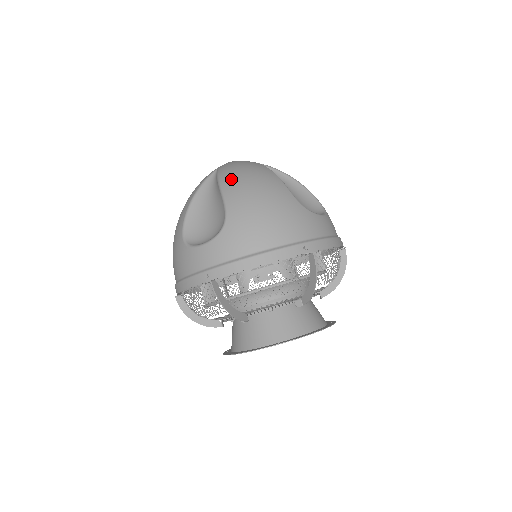
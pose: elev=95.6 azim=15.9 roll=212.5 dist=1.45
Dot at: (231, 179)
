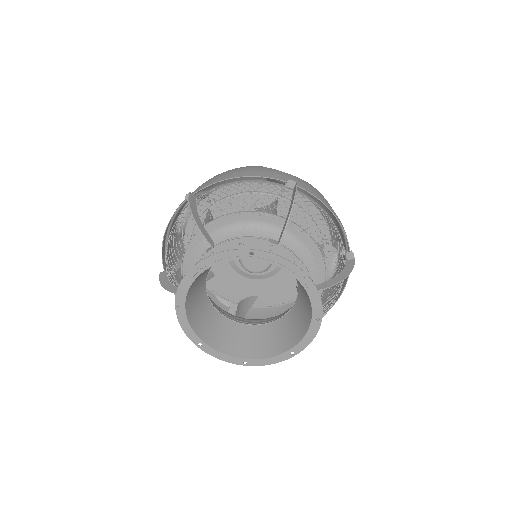
Dot at: (302, 192)
